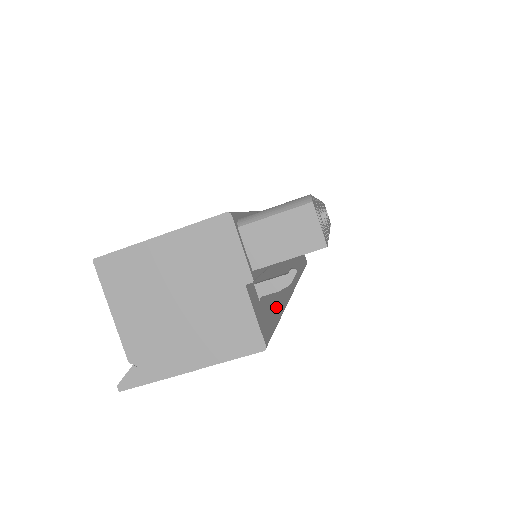
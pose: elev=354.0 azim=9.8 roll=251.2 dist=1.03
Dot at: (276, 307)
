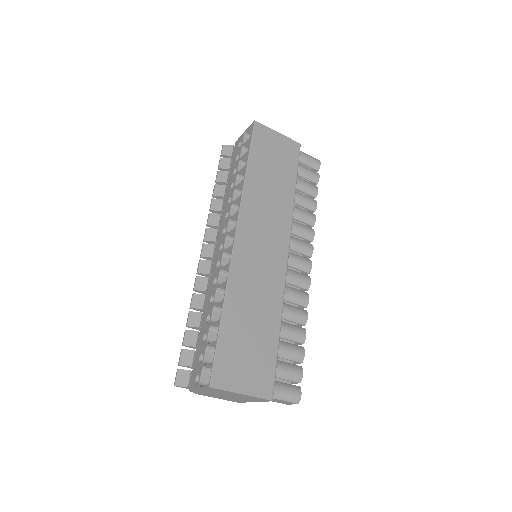
Dot at: occluded
